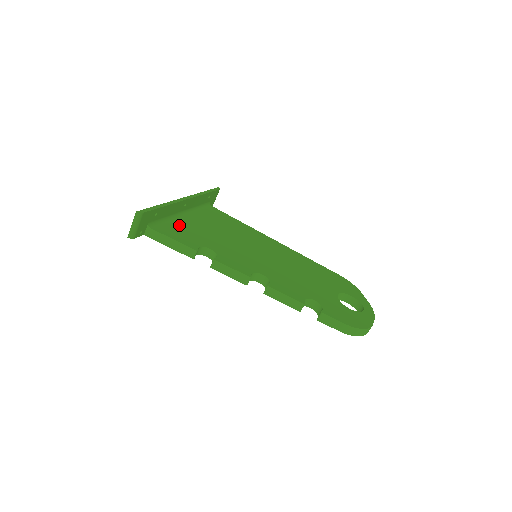
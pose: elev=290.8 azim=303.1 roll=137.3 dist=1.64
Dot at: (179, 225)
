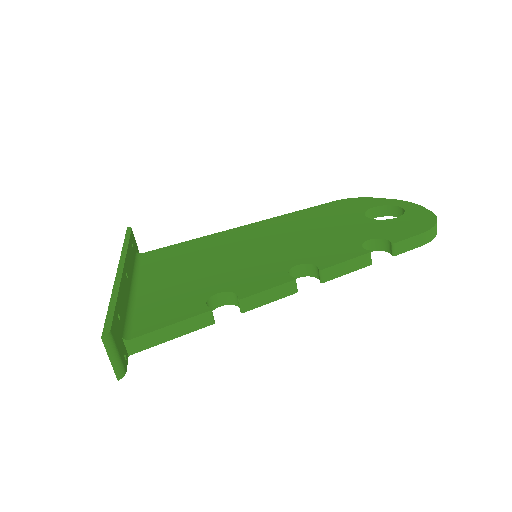
Dot at: (149, 304)
